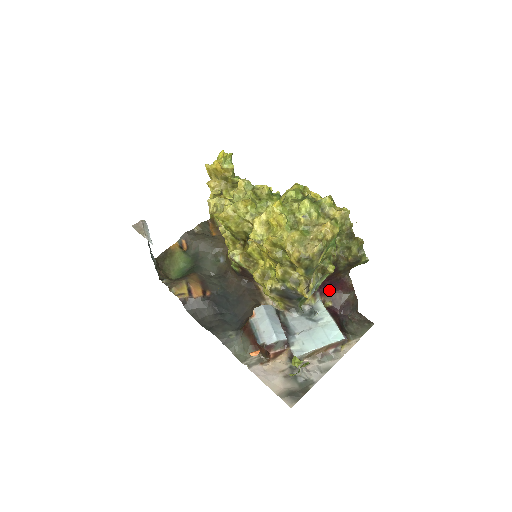
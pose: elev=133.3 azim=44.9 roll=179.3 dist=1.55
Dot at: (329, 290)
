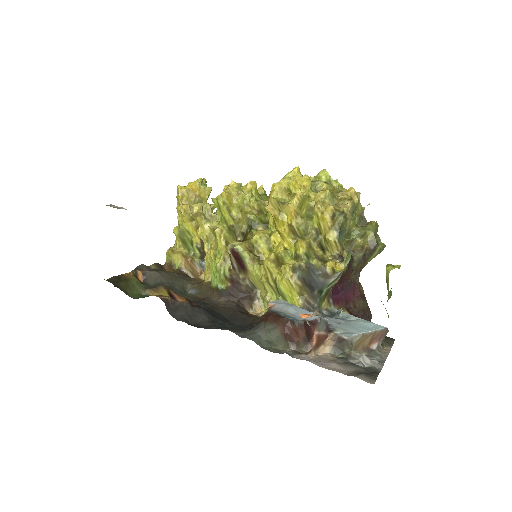
Dot at: (341, 298)
